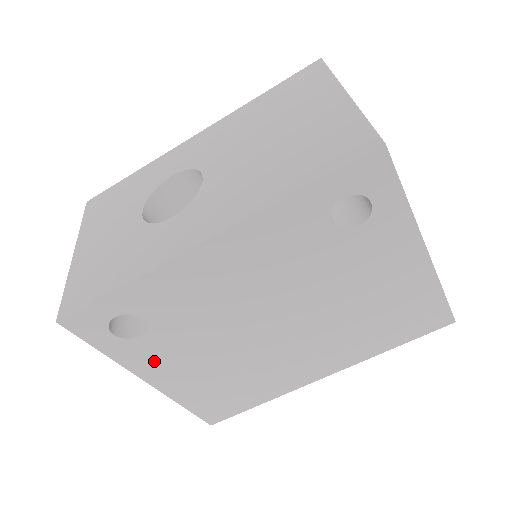
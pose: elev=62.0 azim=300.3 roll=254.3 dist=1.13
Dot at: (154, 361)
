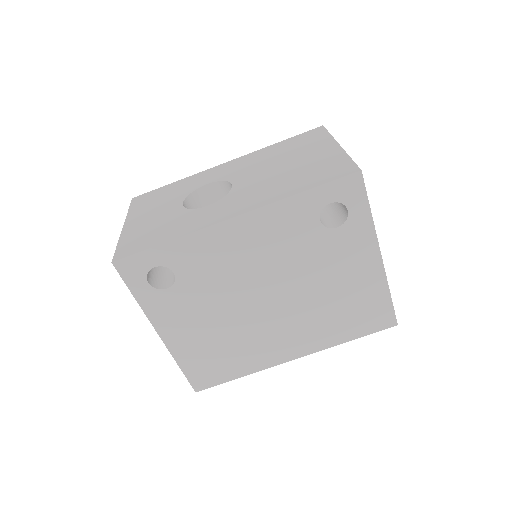
Dot at: (170, 314)
